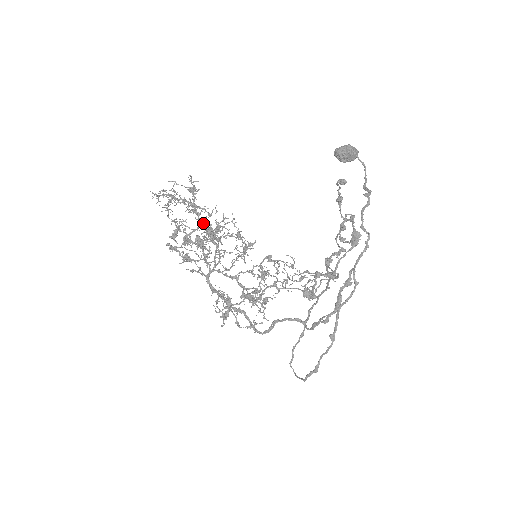
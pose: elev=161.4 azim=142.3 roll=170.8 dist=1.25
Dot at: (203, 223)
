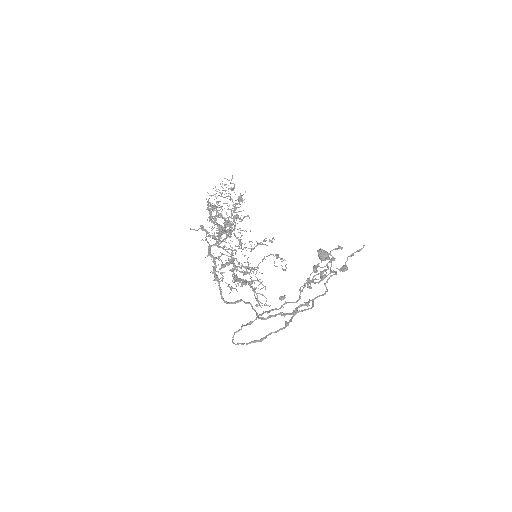
Dot at: occluded
